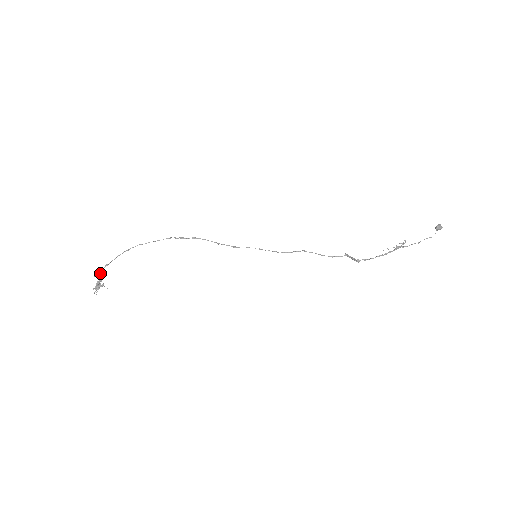
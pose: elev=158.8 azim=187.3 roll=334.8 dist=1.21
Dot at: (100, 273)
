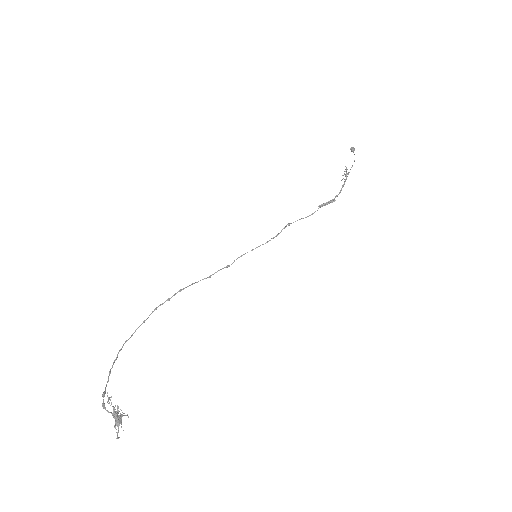
Dot at: (104, 407)
